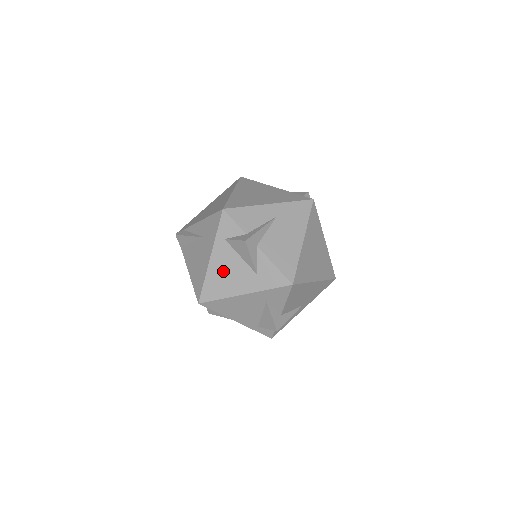
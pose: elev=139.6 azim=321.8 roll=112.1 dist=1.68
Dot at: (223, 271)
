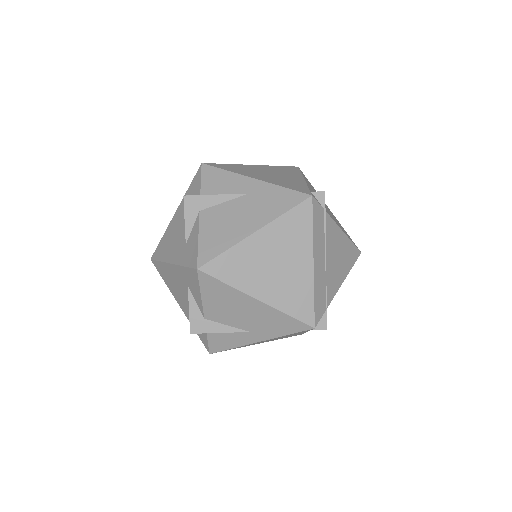
Dot at: (174, 231)
